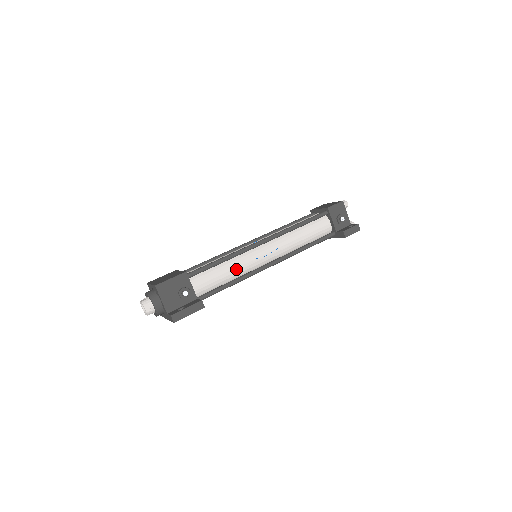
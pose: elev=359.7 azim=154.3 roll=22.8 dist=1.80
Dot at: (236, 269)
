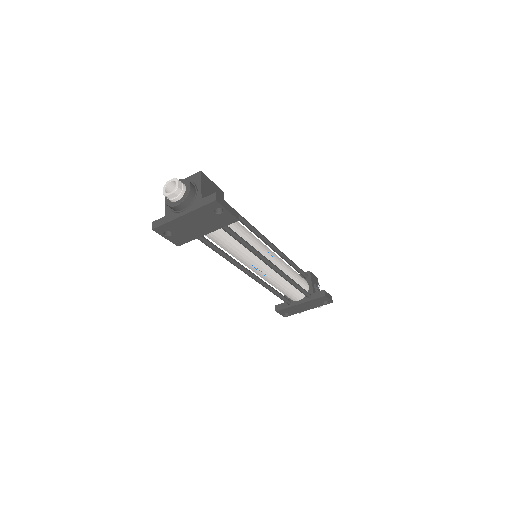
Dot at: (251, 238)
